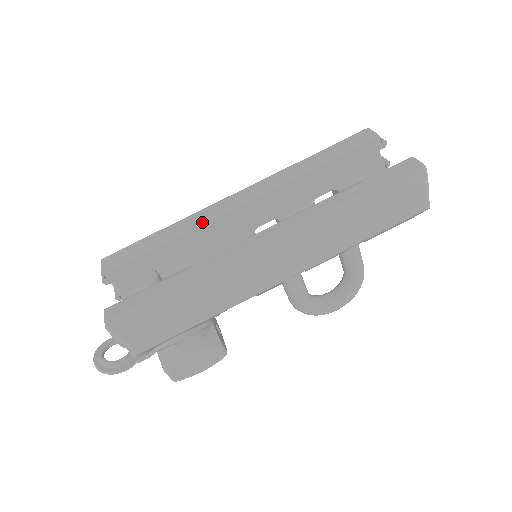
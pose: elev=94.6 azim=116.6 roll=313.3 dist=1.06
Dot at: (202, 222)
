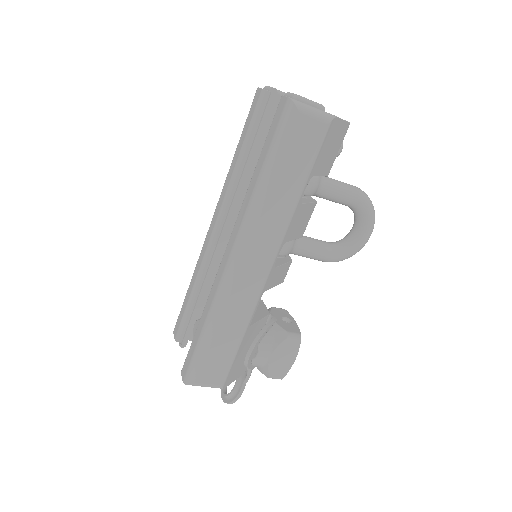
Dot at: (203, 262)
